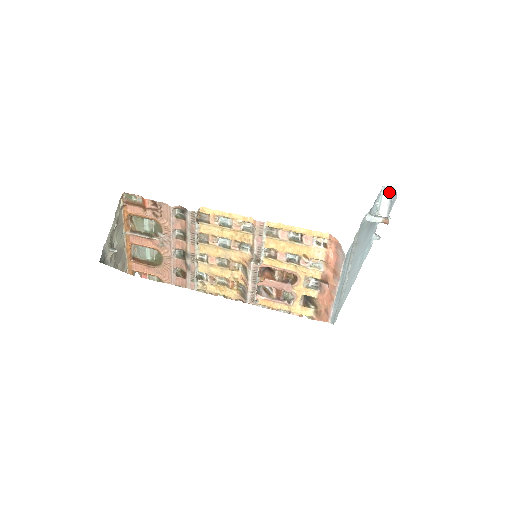
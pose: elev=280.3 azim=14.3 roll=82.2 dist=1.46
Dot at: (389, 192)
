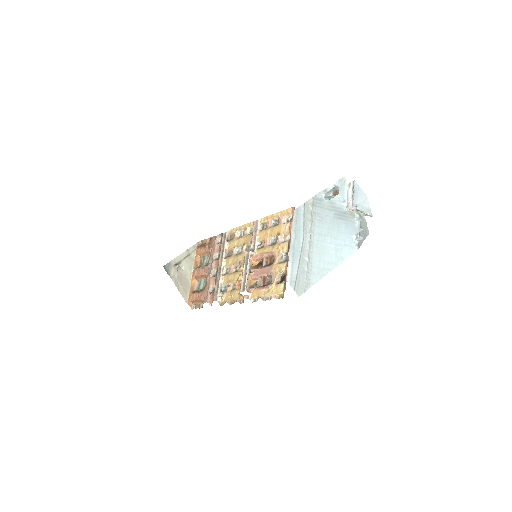
Dot at: (351, 186)
